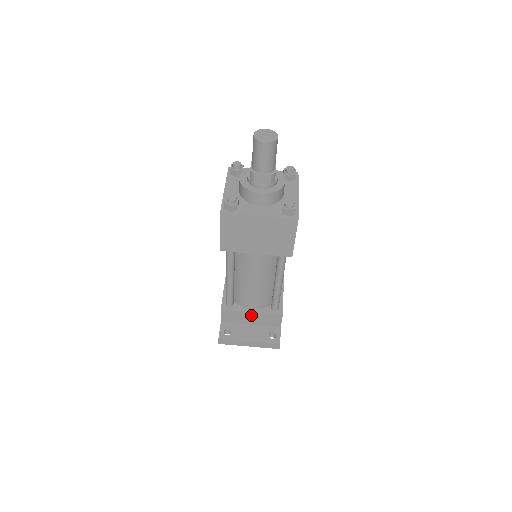
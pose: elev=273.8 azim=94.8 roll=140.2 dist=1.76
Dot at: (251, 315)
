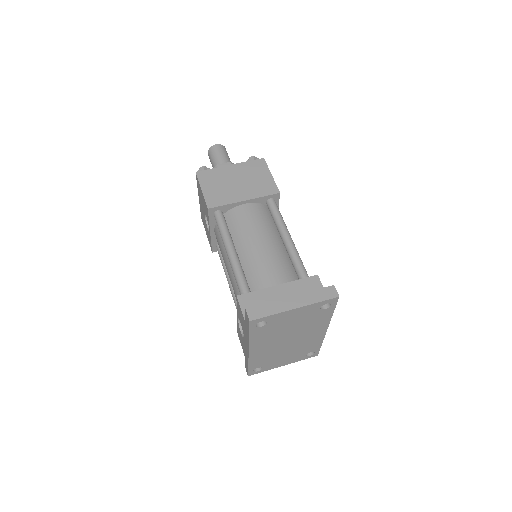
Dot at: (279, 291)
